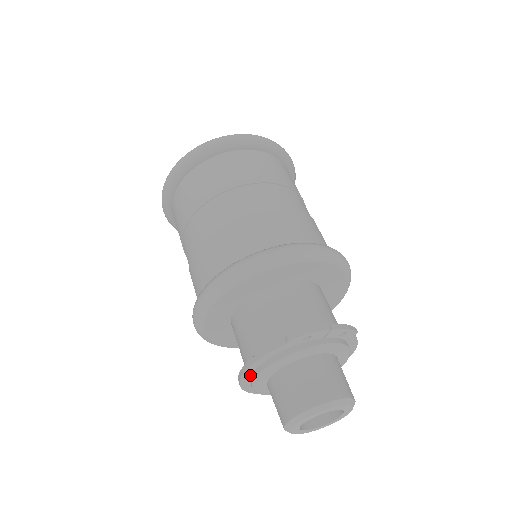
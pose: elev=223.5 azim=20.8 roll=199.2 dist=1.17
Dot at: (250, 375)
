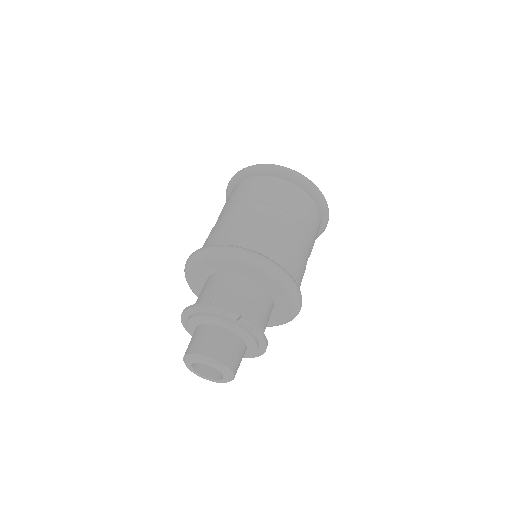
Dot at: (187, 318)
